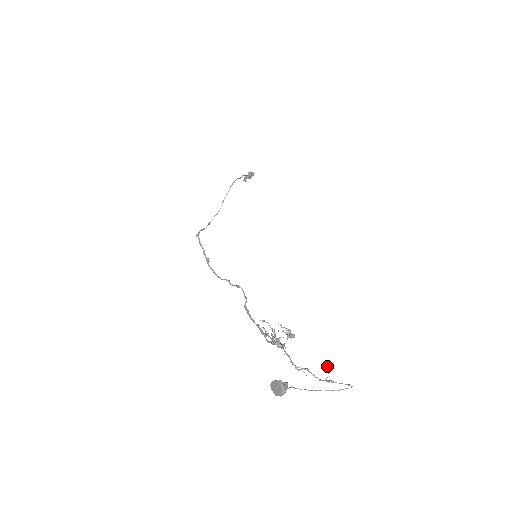
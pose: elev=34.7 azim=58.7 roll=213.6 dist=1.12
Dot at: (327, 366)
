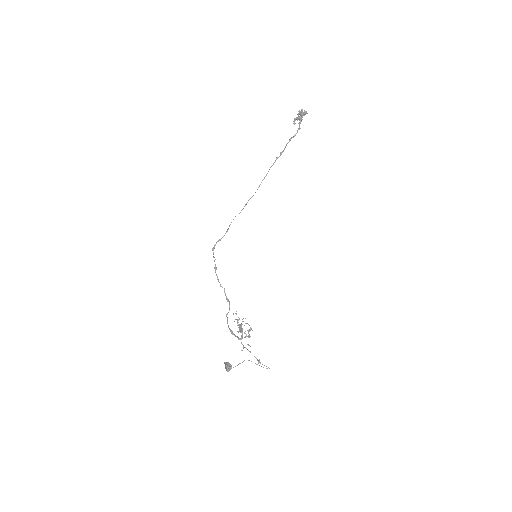
Dot at: (259, 359)
